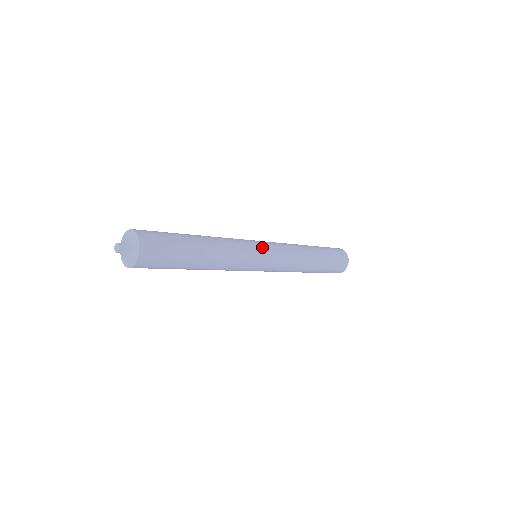
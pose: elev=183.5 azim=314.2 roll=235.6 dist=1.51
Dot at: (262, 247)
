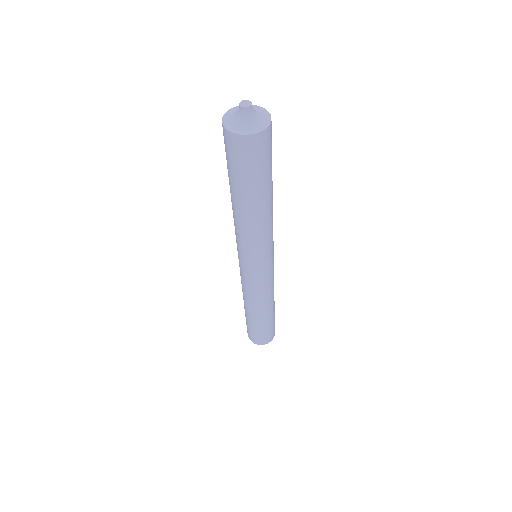
Dot at: (272, 259)
